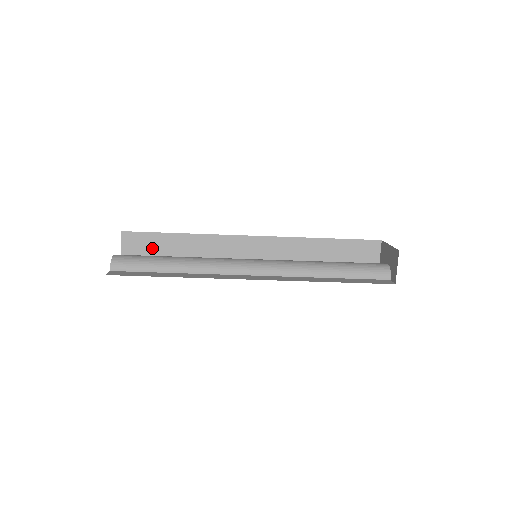
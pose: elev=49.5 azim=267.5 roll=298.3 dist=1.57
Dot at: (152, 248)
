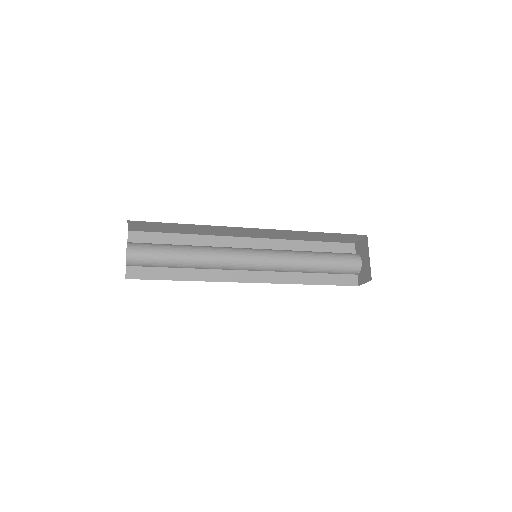
Dot at: (158, 227)
